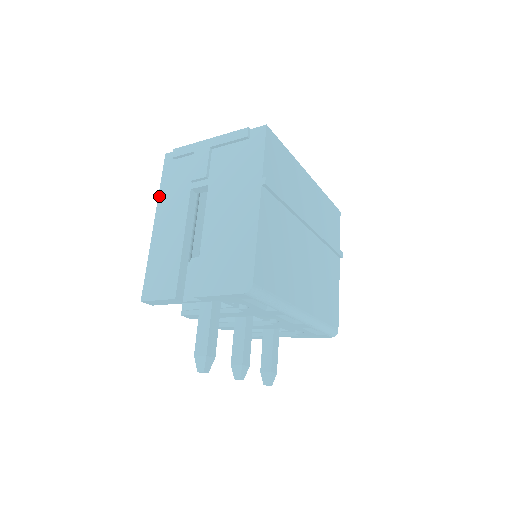
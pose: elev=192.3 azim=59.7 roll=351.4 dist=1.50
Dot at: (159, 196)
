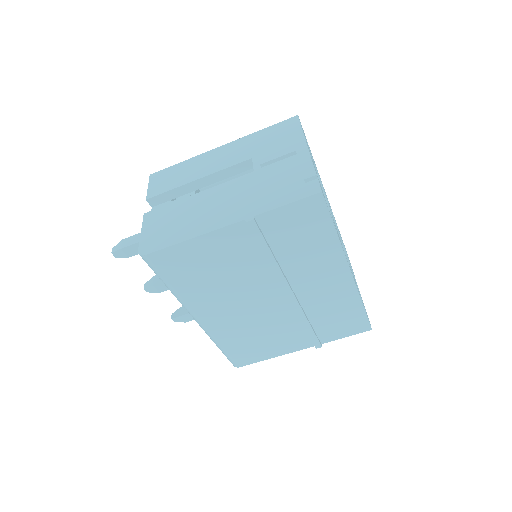
Dot at: (249, 135)
